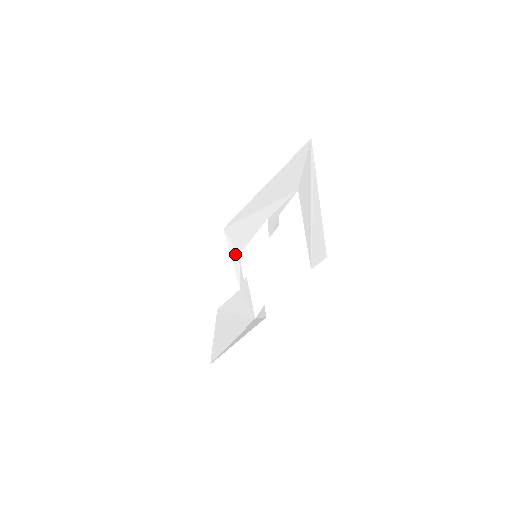
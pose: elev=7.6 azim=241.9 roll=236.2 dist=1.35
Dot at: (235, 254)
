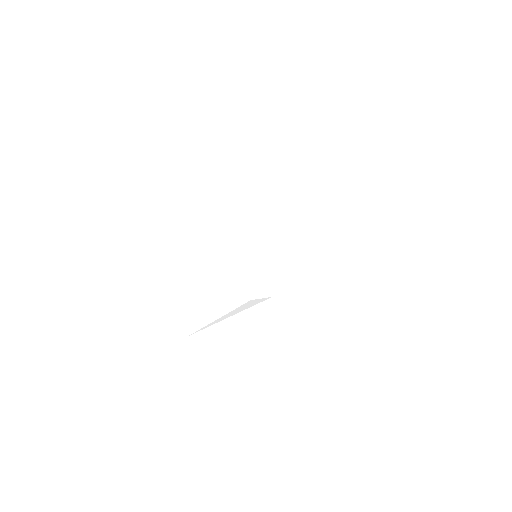
Dot at: (220, 254)
